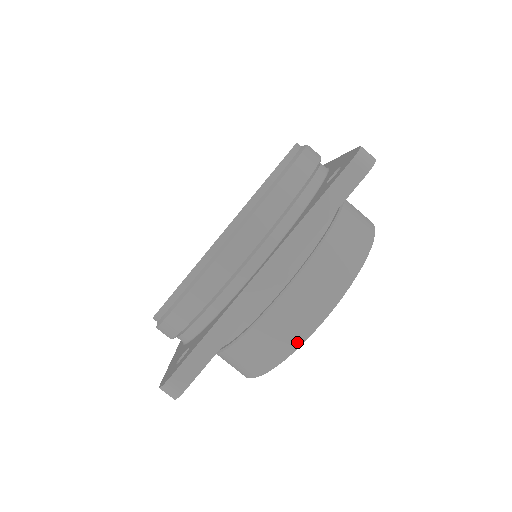
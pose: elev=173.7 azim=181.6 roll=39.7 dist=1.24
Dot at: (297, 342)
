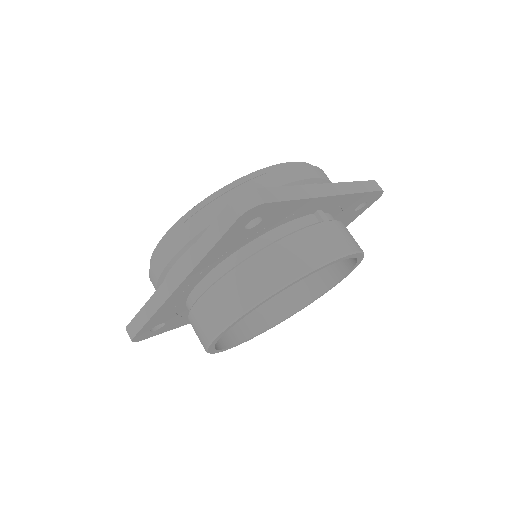
Dot at: (209, 339)
